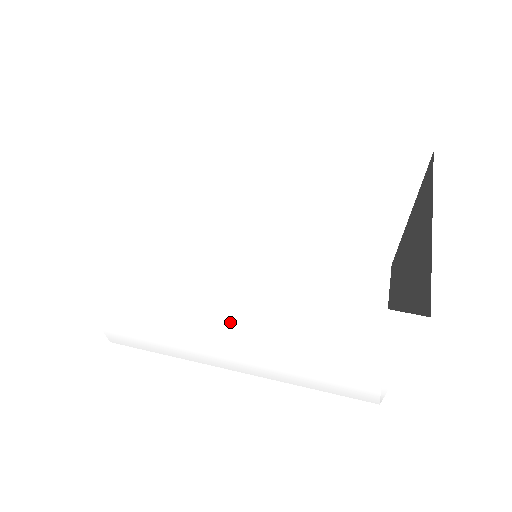
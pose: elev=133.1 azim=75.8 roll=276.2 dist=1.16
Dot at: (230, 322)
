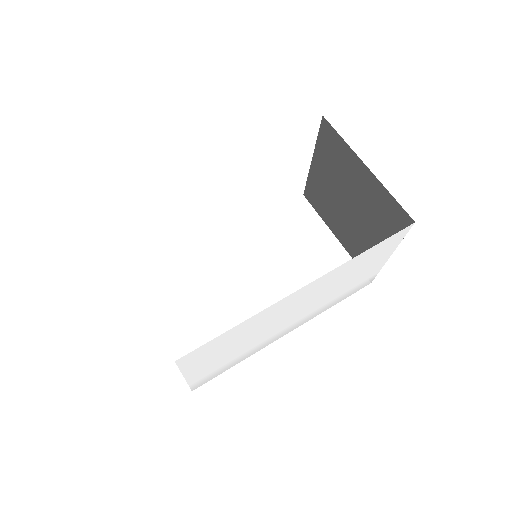
Dot at: (296, 308)
